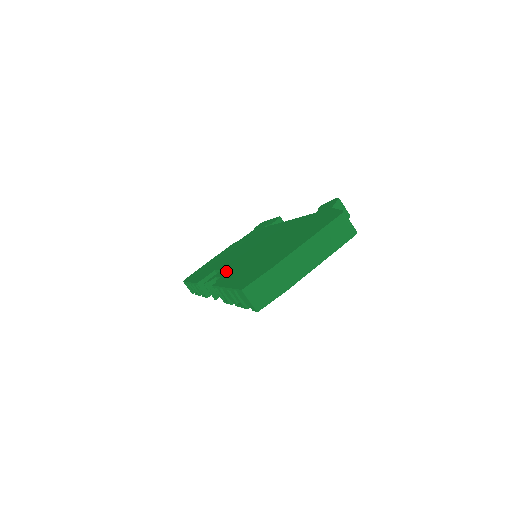
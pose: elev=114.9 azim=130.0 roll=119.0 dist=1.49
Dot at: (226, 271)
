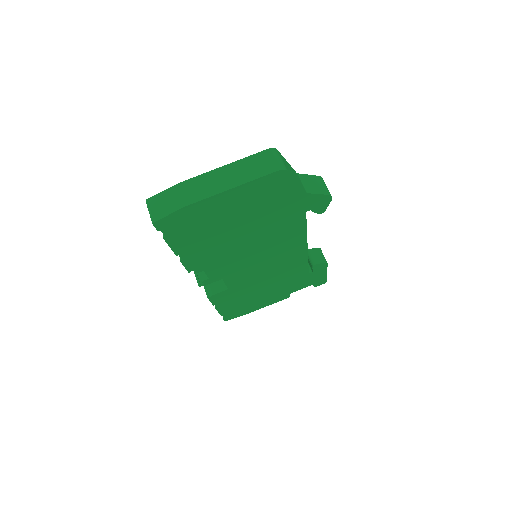
Dot at: occluded
